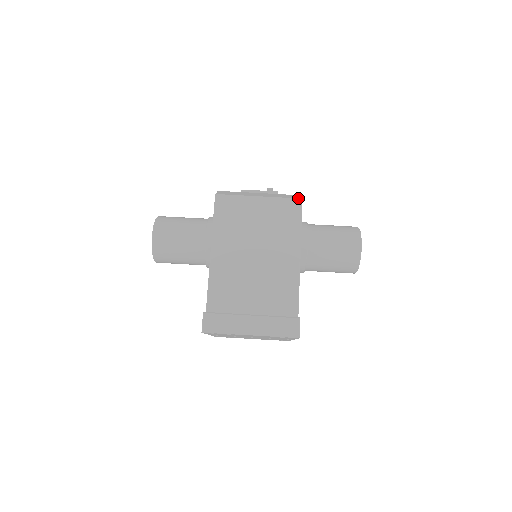
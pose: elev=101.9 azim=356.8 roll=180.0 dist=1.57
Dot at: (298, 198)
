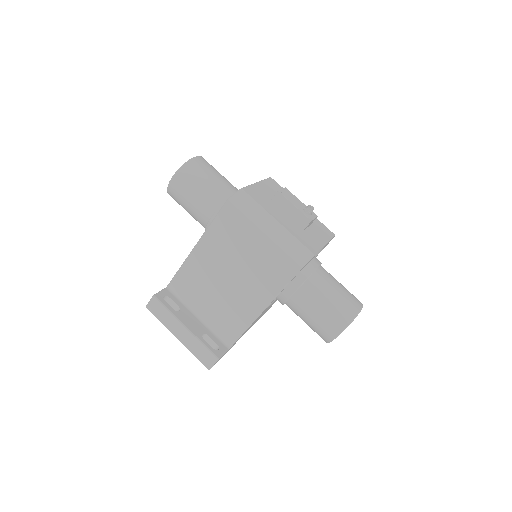
Dot at: (298, 264)
